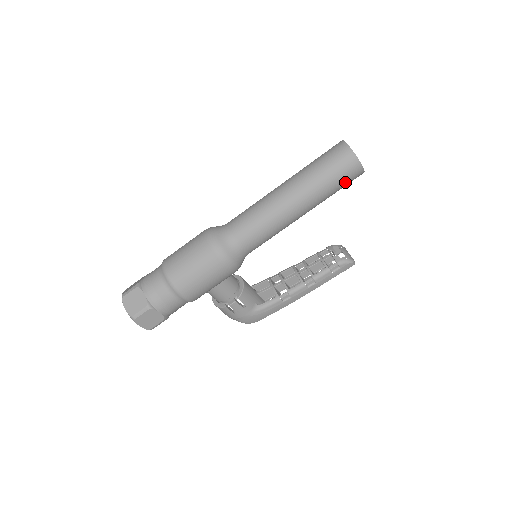
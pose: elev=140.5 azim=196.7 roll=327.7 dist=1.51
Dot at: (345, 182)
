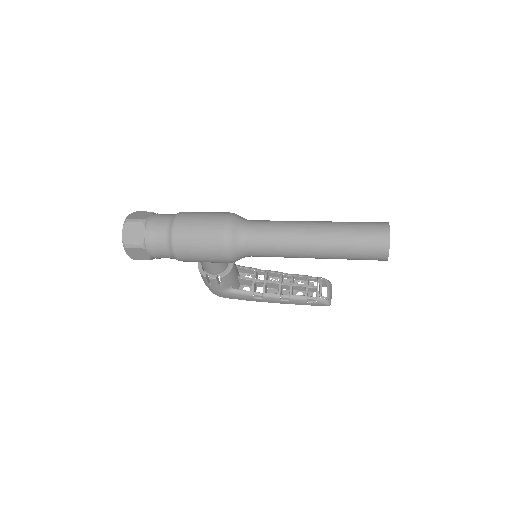
Dot at: (366, 259)
